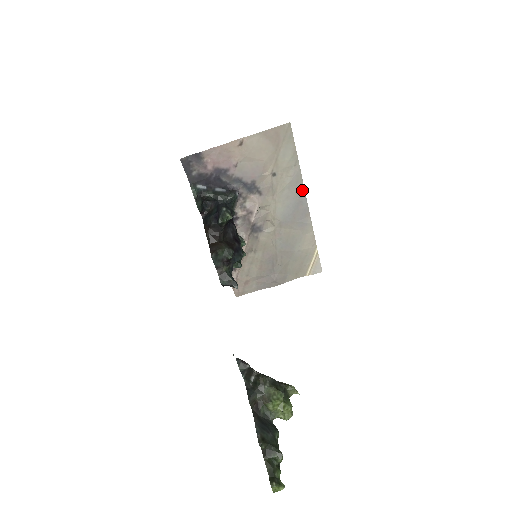
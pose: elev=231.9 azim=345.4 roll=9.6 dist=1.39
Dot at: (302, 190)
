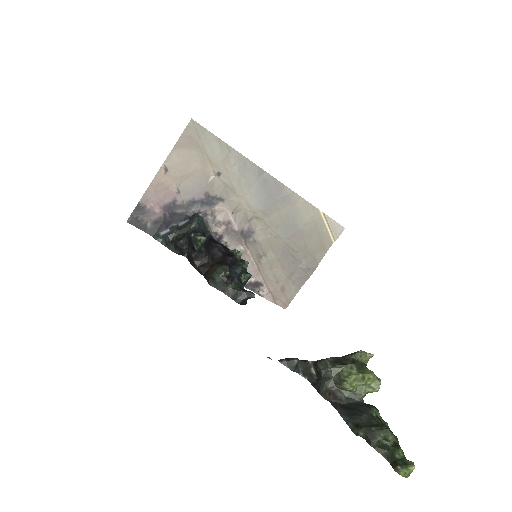
Dot at: (256, 168)
